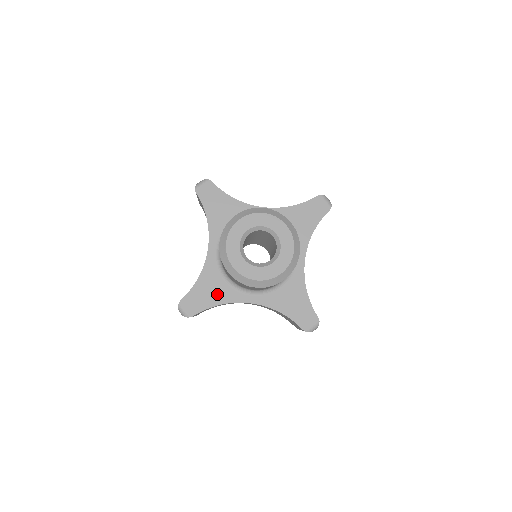
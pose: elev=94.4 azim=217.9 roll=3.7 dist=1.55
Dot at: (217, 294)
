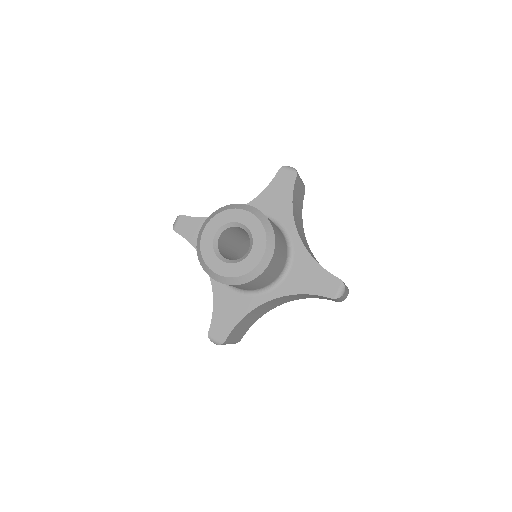
Dot at: (236, 309)
